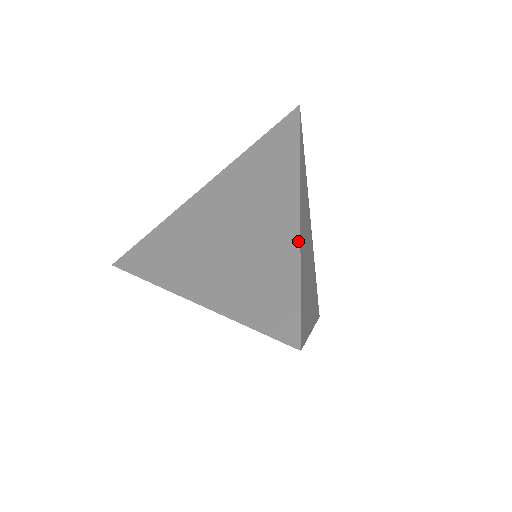
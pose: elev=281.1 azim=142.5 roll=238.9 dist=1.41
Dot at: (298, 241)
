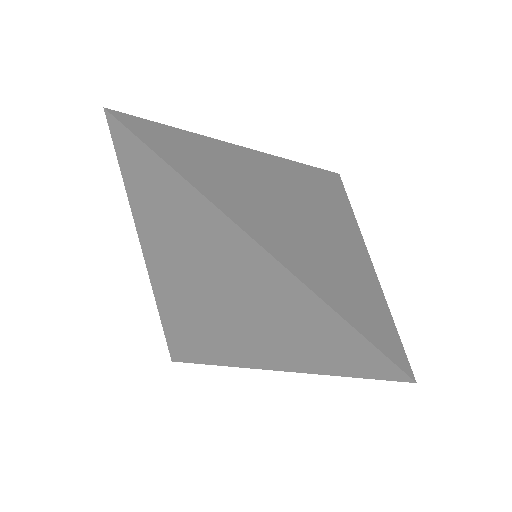
Dot at: (297, 281)
